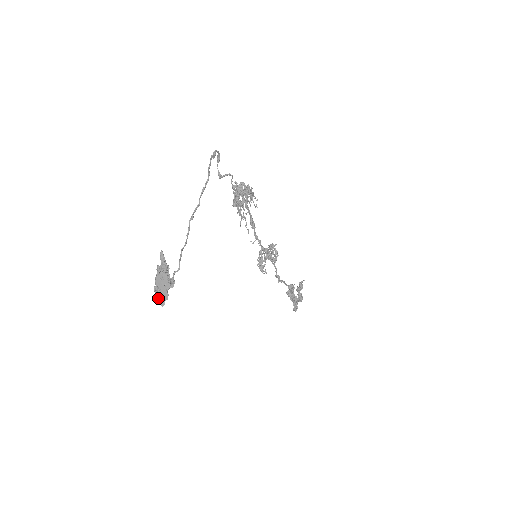
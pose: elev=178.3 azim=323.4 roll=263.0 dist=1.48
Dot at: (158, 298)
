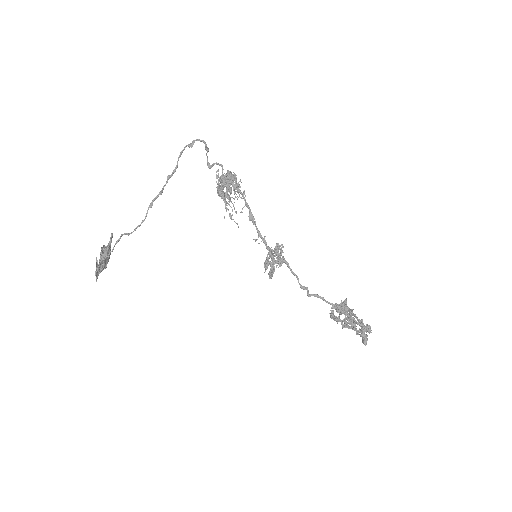
Dot at: occluded
